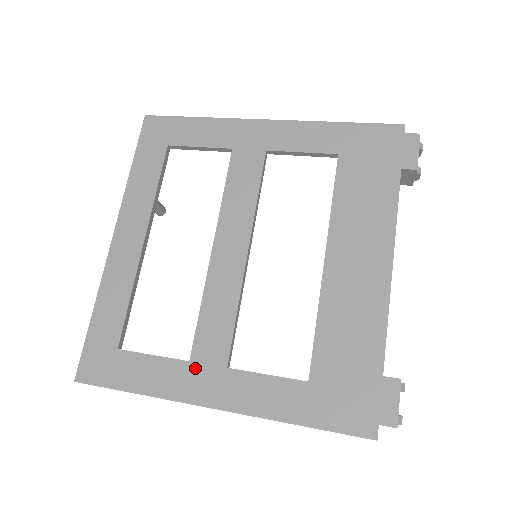
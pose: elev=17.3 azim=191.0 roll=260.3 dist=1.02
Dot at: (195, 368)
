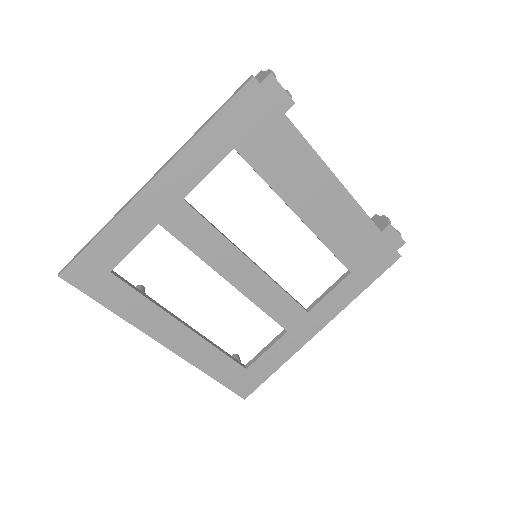
Dot at: (294, 330)
